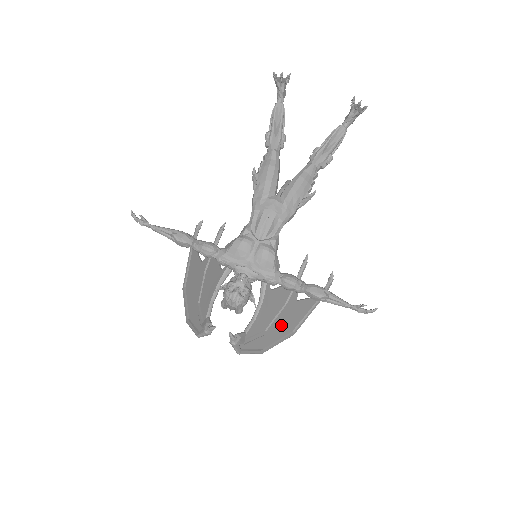
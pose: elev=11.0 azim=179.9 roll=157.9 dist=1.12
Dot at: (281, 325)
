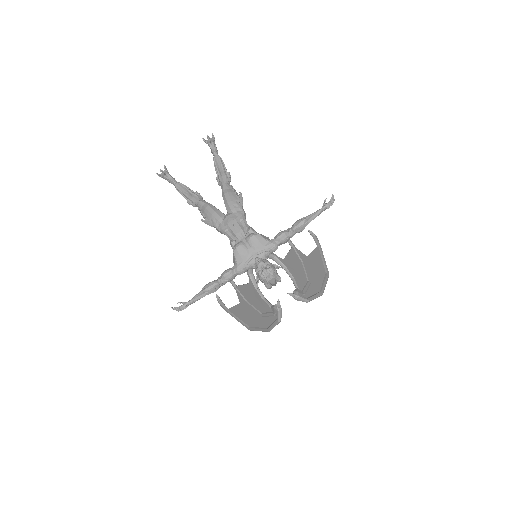
Dot at: (314, 274)
